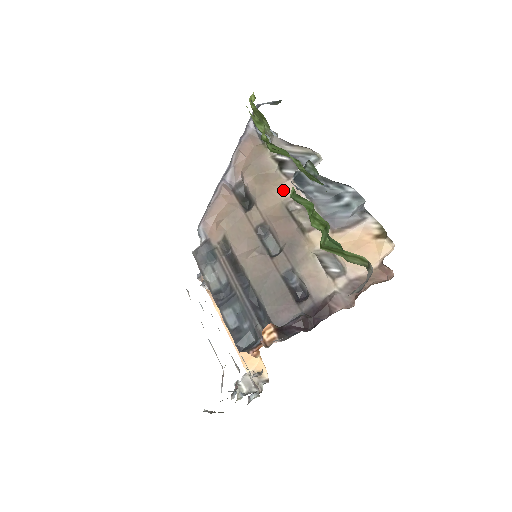
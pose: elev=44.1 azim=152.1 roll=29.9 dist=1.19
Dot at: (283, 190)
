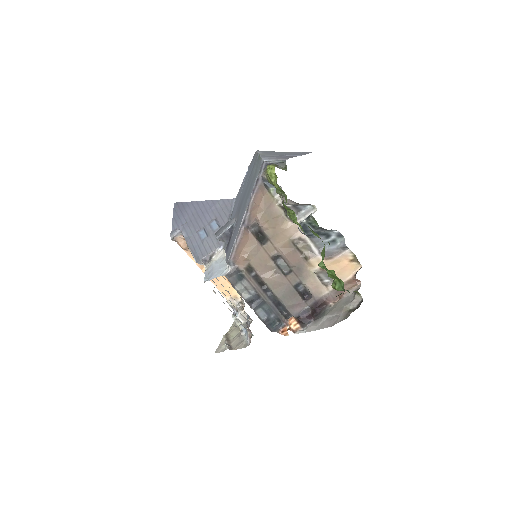
Dot at: (290, 231)
